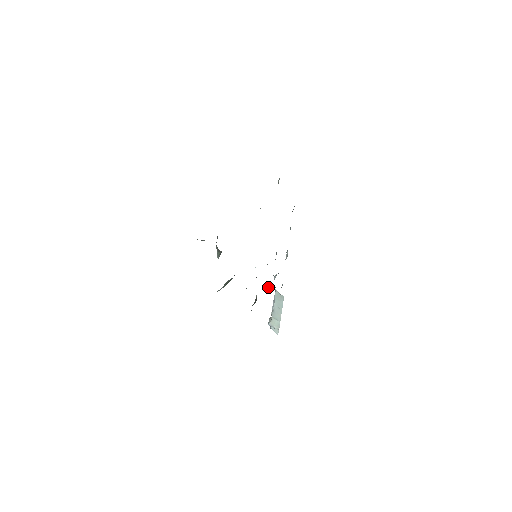
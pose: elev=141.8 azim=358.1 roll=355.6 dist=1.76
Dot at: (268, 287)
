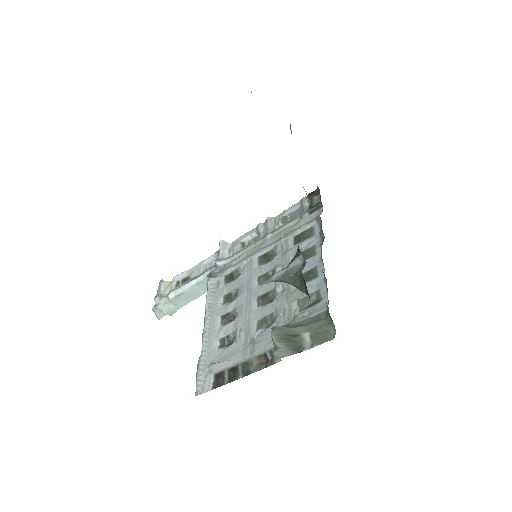
Dot at: (211, 278)
